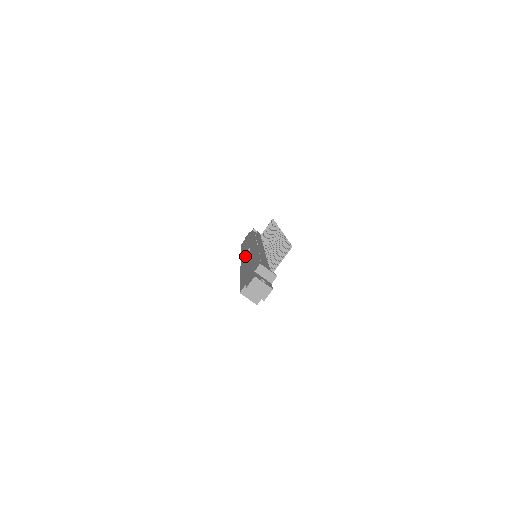
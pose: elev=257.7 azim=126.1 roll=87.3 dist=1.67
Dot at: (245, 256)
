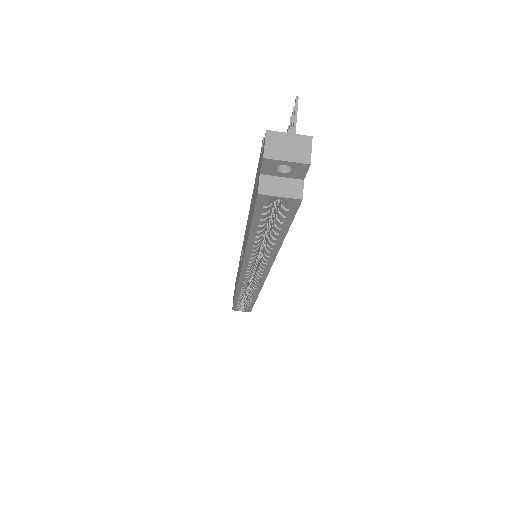
Dot at: occluded
